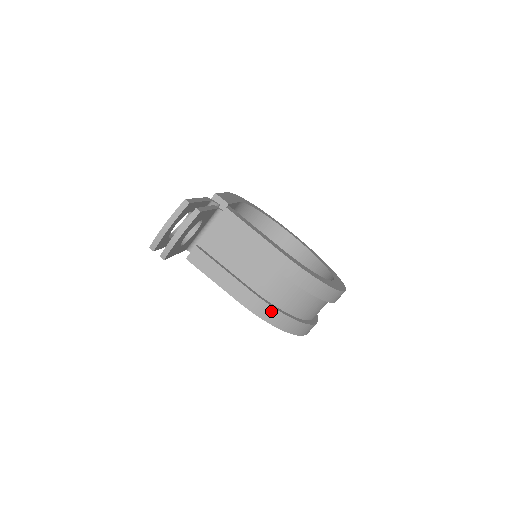
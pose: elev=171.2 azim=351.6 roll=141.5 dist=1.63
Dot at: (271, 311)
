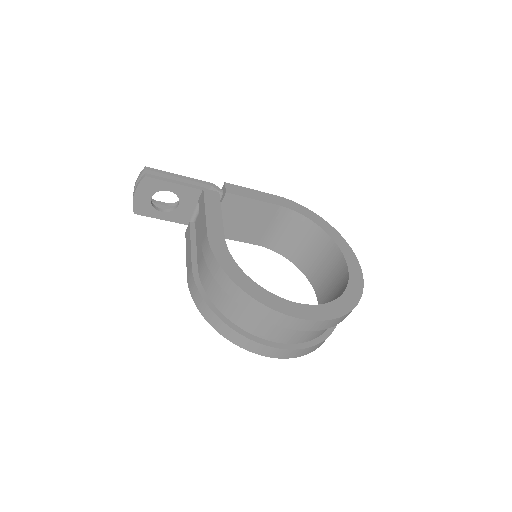
Dot at: (197, 294)
